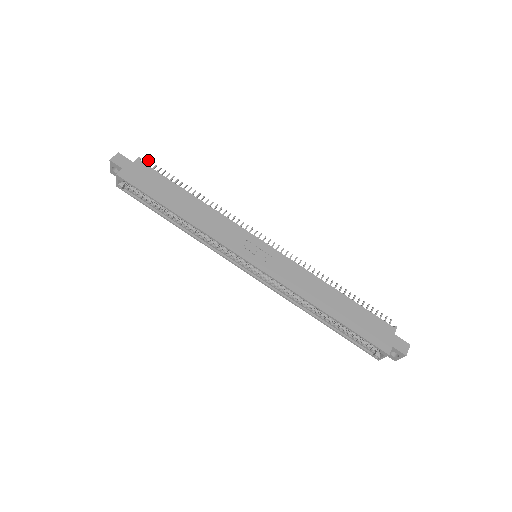
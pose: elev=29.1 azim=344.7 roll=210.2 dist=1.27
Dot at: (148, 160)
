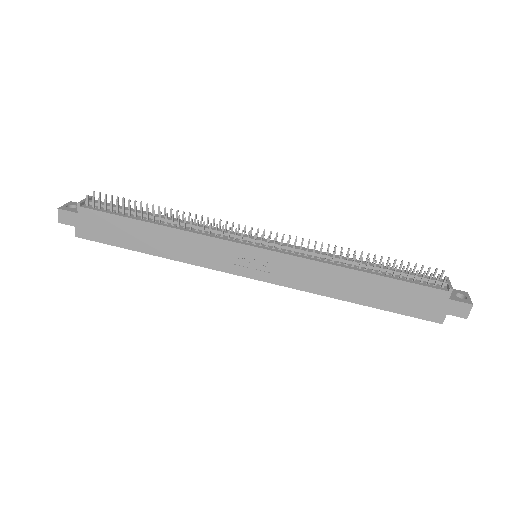
Dot at: (88, 196)
